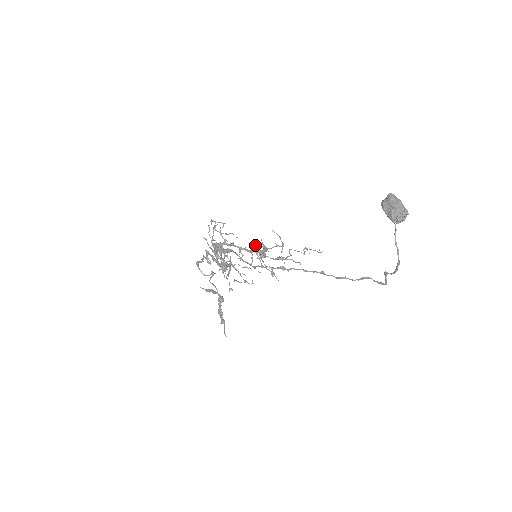
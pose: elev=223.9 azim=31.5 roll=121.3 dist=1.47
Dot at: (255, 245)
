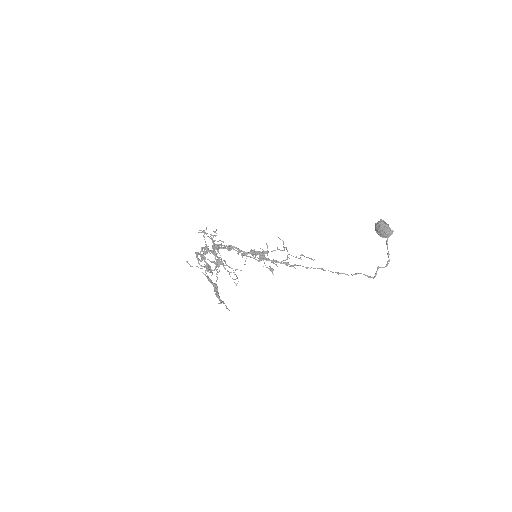
Dot at: (254, 249)
